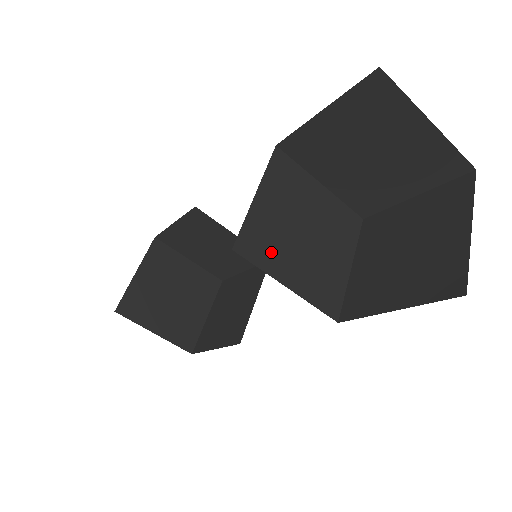
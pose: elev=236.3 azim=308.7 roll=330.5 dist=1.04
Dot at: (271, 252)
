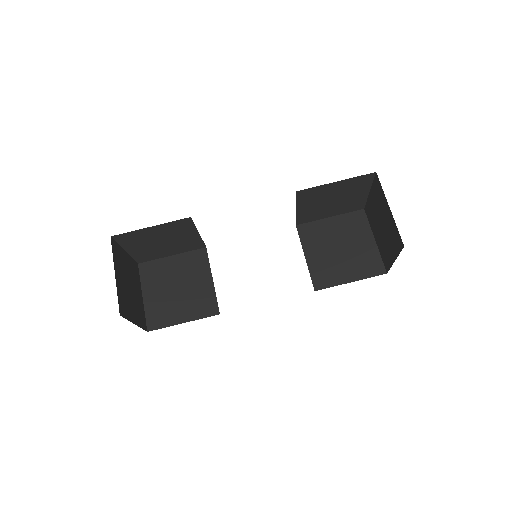
Dot at: occluded
